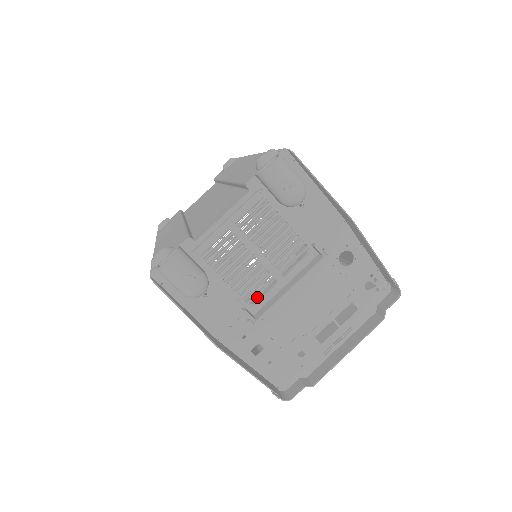
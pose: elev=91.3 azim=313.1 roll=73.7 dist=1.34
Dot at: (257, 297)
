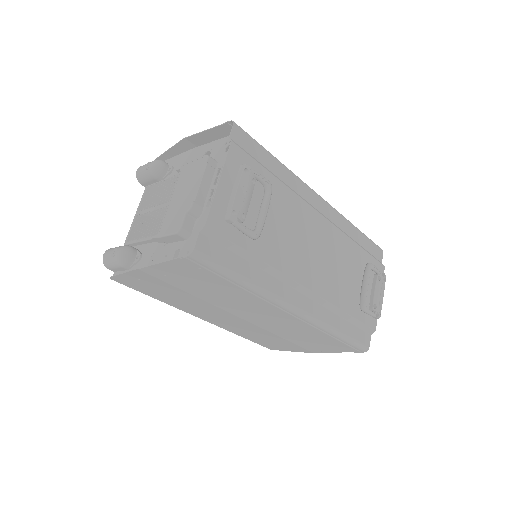
Dot at: (369, 323)
